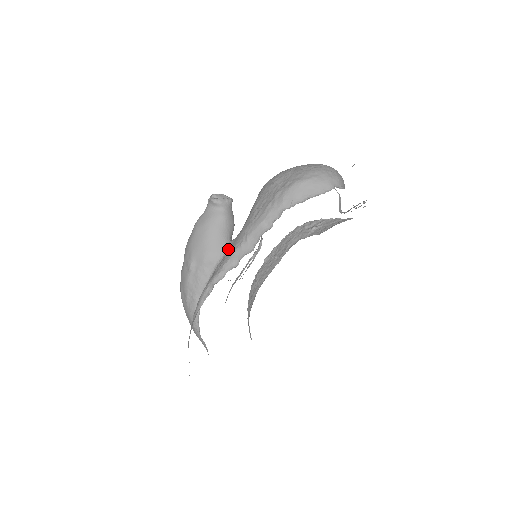
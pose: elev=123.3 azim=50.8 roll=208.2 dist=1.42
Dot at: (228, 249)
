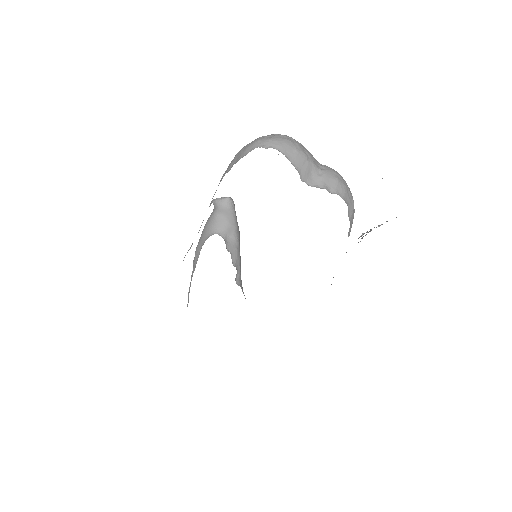
Dot at: occluded
